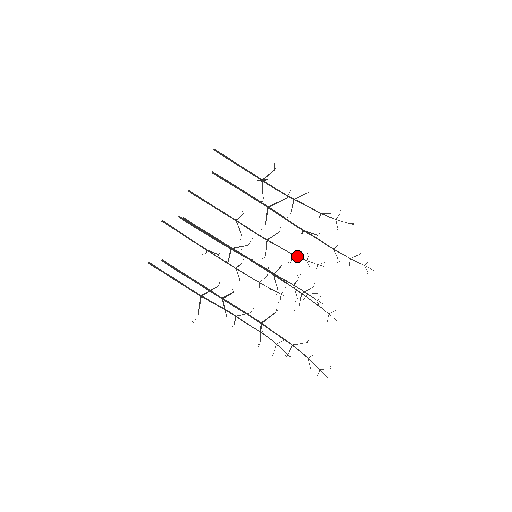
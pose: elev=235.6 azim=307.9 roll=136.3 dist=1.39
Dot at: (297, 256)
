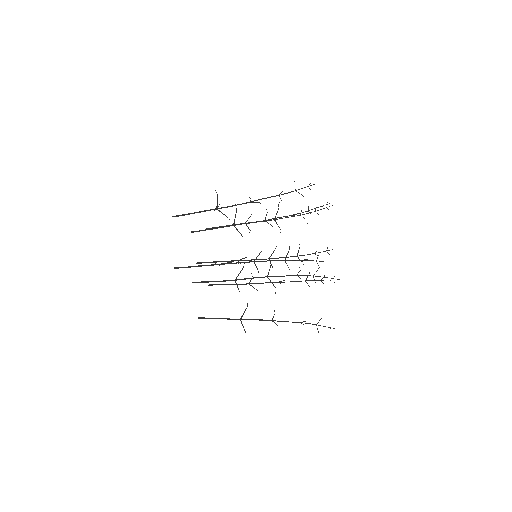
Dot at: occluded
